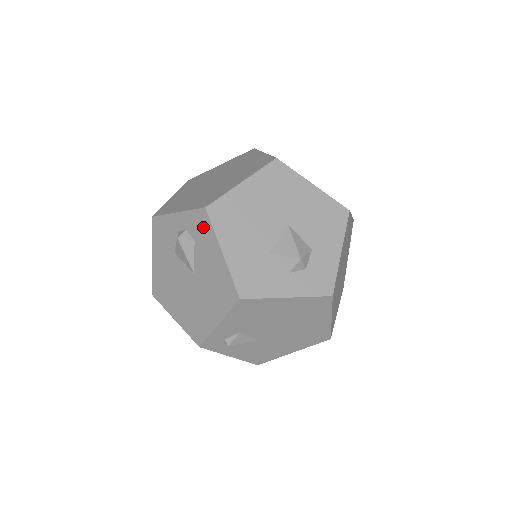
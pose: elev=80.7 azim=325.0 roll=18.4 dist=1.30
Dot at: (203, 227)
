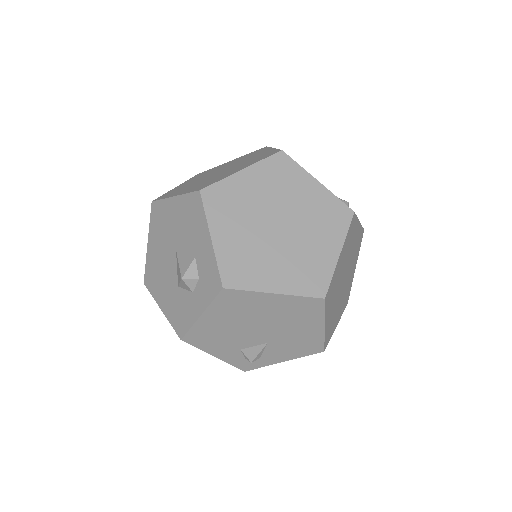
Dot at: occluded
